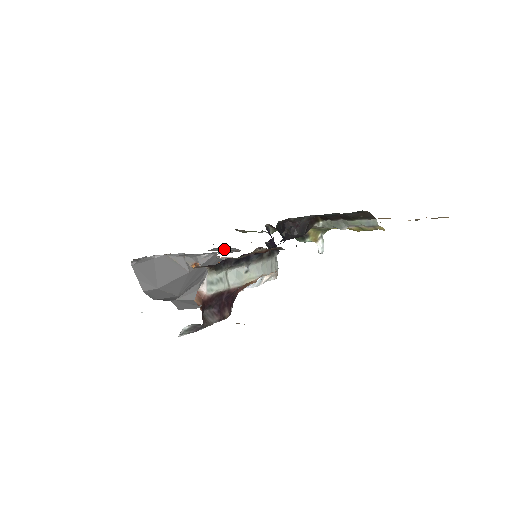
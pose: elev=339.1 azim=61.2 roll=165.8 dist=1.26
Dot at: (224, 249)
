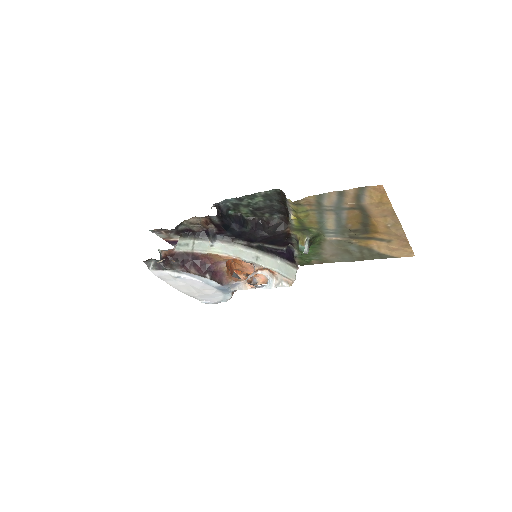
Dot at: occluded
